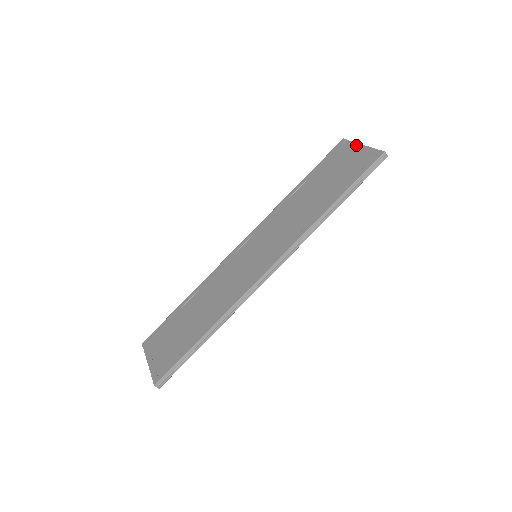
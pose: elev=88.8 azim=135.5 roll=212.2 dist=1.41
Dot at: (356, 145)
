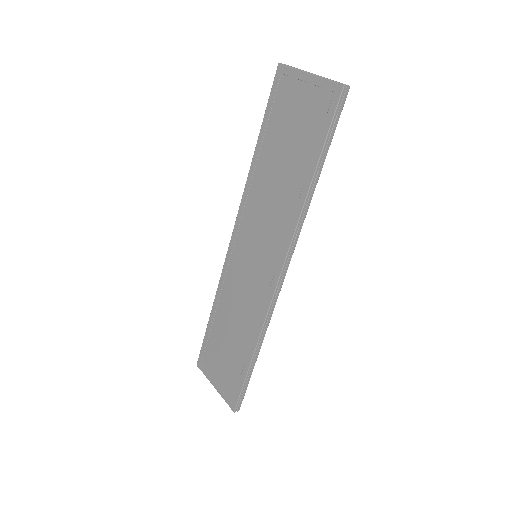
Dot at: (301, 75)
